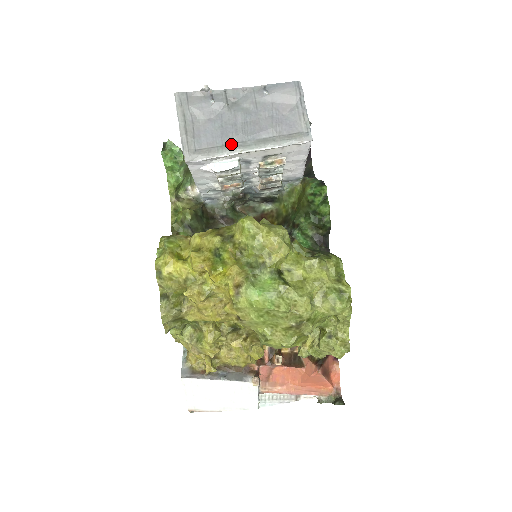
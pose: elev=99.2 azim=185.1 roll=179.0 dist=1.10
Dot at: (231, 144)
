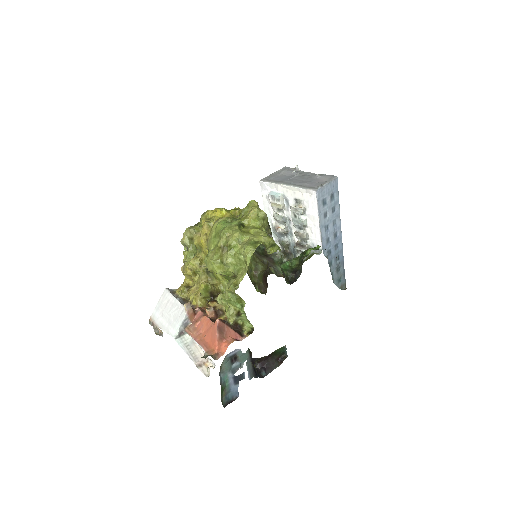
Dot at: (282, 182)
